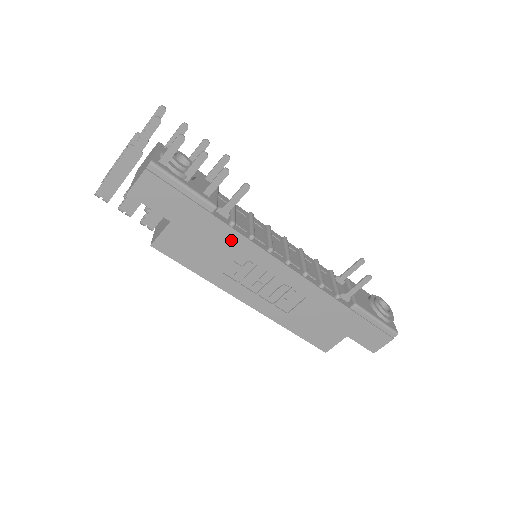
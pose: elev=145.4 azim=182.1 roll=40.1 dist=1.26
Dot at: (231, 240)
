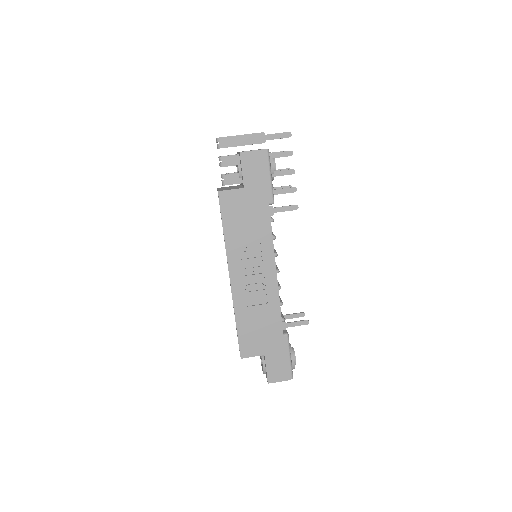
Dot at: (263, 228)
